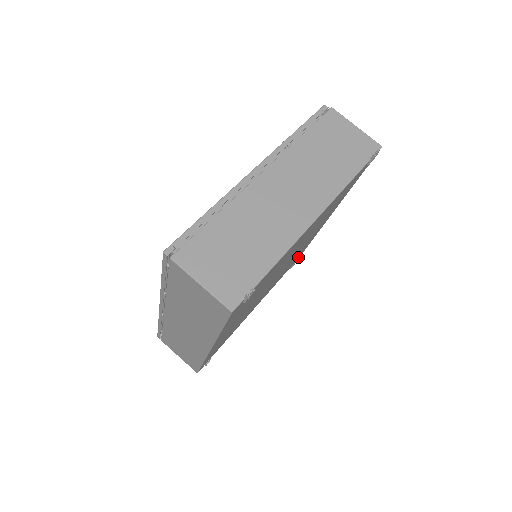
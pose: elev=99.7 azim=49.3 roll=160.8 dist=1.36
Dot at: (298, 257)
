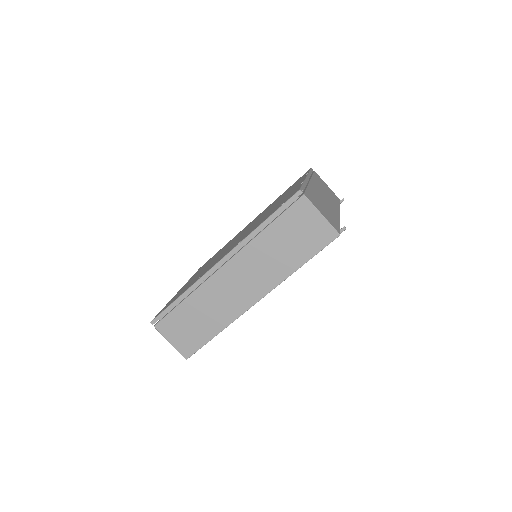
Dot at: occluded
